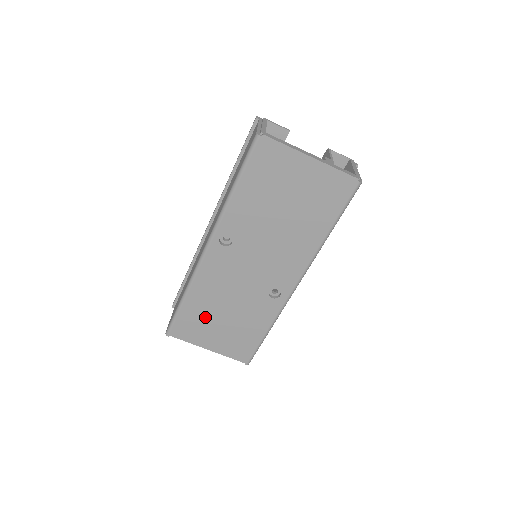
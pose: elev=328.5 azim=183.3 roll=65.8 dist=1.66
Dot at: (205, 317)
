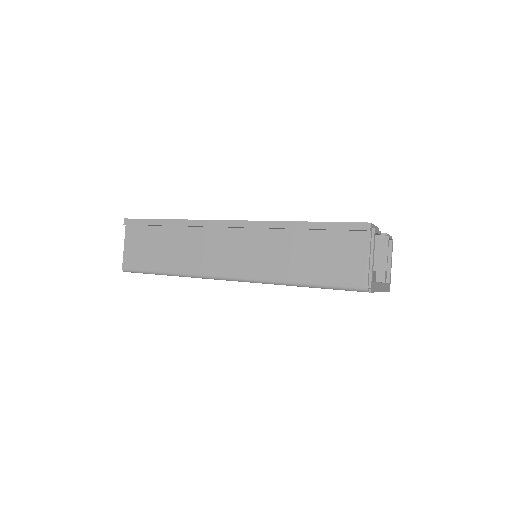
Dot at: occluded
